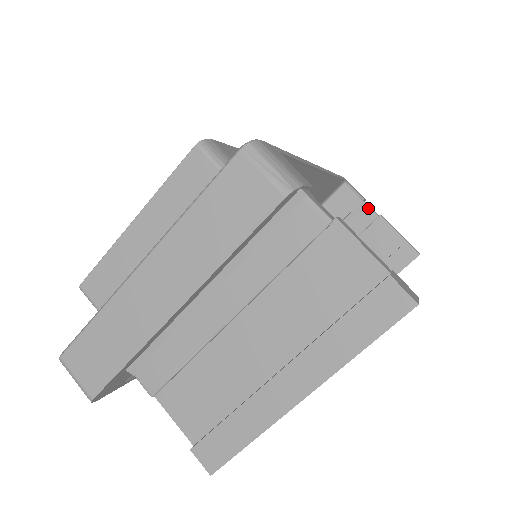
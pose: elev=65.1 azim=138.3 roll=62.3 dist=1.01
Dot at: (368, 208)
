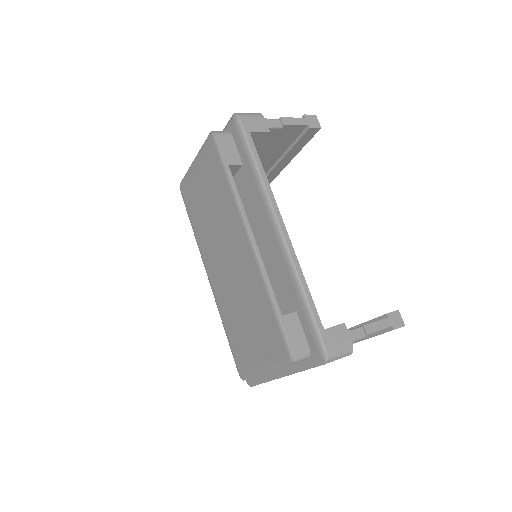
Dot at: (273, 129)
